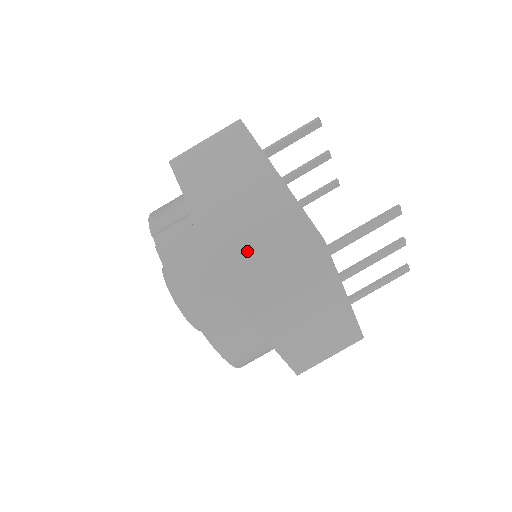
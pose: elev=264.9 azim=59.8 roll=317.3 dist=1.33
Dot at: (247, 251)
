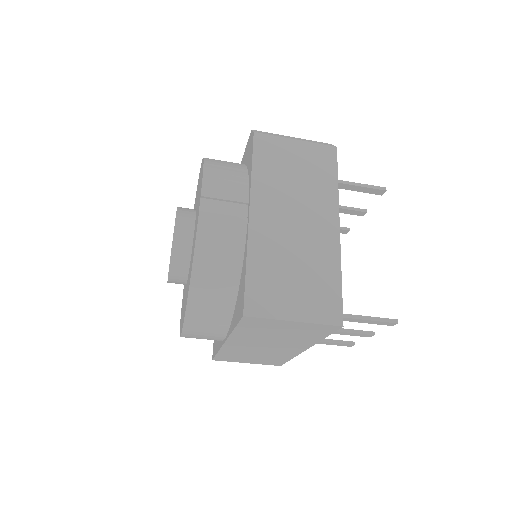
Dot at: (279, 286)
